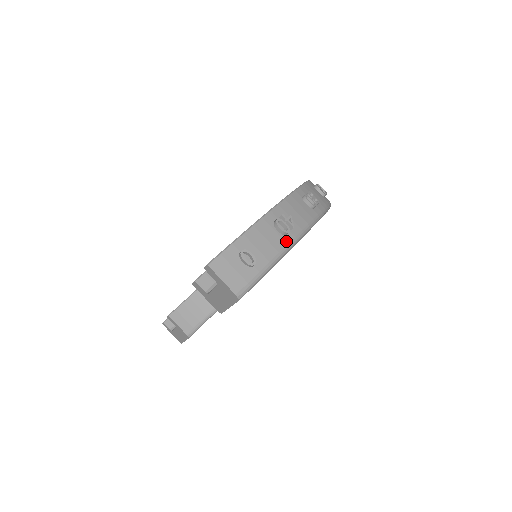
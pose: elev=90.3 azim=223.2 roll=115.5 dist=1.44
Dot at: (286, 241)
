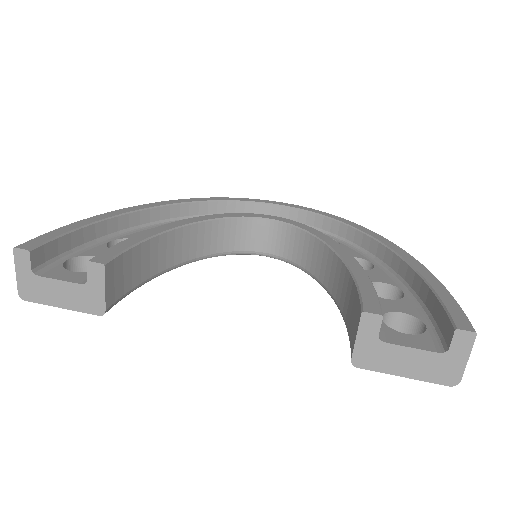
Dot at: occluded
